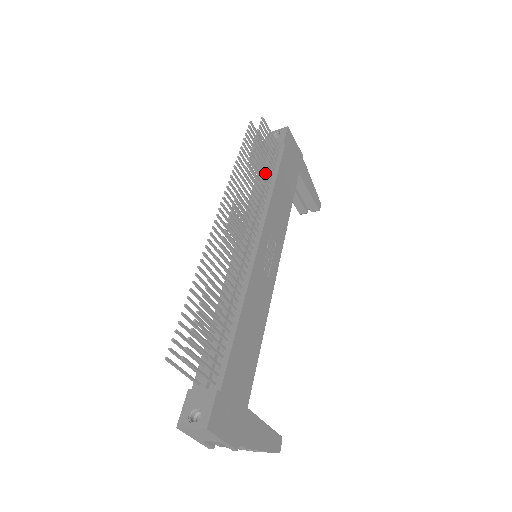
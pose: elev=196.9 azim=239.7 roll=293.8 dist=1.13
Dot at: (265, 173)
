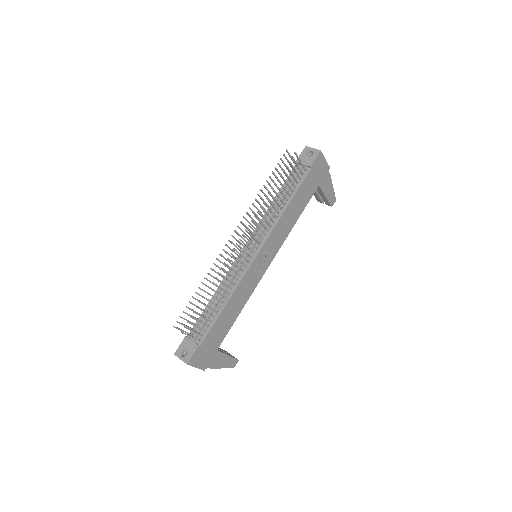
Dot at: (285, 192)
